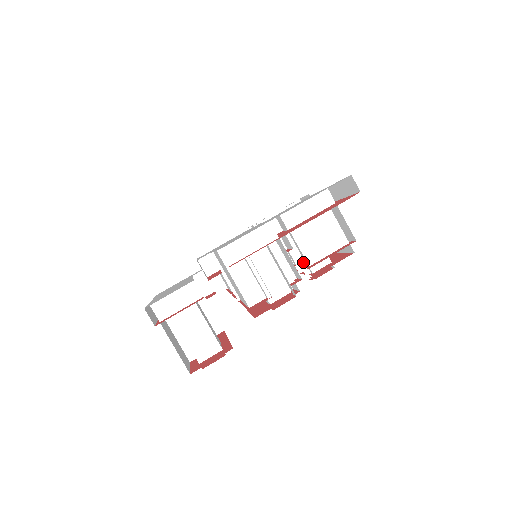
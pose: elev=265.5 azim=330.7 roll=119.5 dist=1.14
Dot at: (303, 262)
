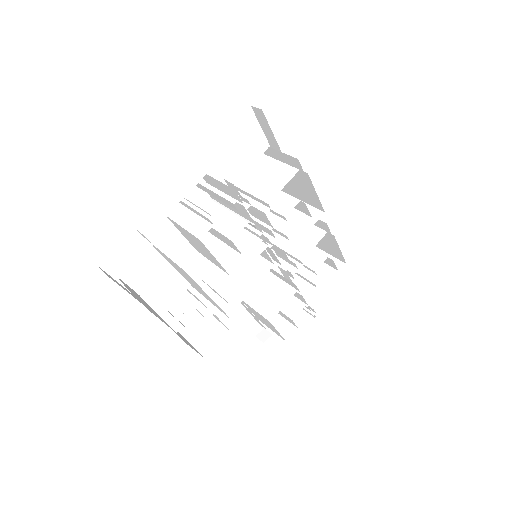
Dot at: (266, 208)
